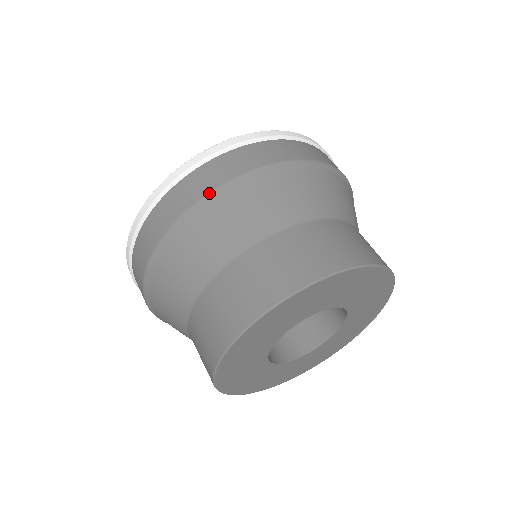
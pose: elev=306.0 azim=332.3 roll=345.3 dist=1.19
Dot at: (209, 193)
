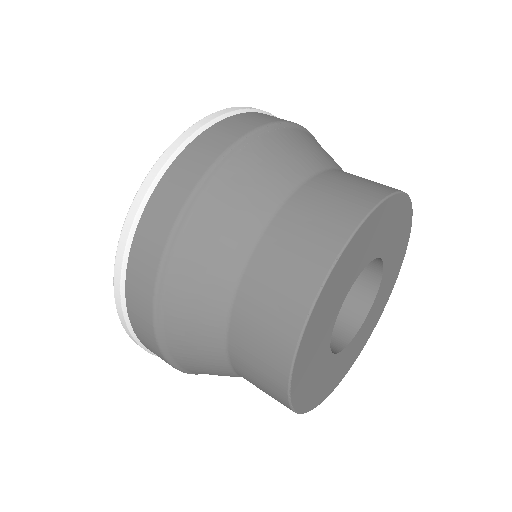
Dot at: (290, 122)
